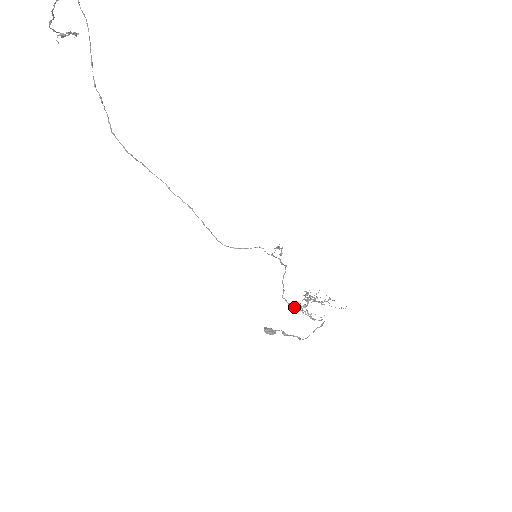
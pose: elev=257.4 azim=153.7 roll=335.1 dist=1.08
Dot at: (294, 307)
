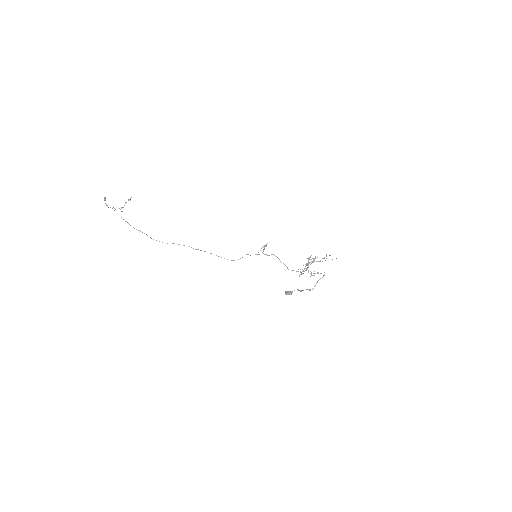
Dot at: occluded
